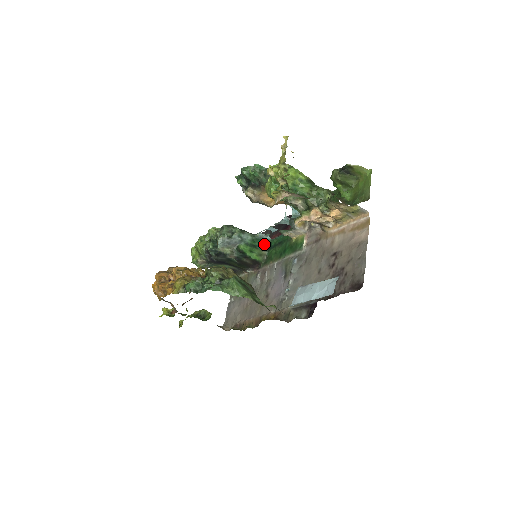
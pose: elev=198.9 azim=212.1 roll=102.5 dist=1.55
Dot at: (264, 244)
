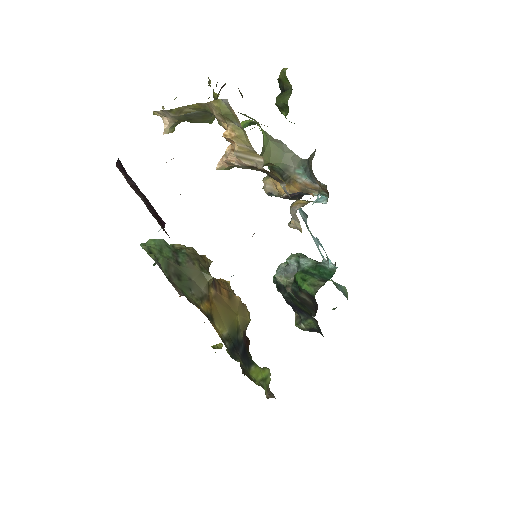
Dot at: (328, 274)
